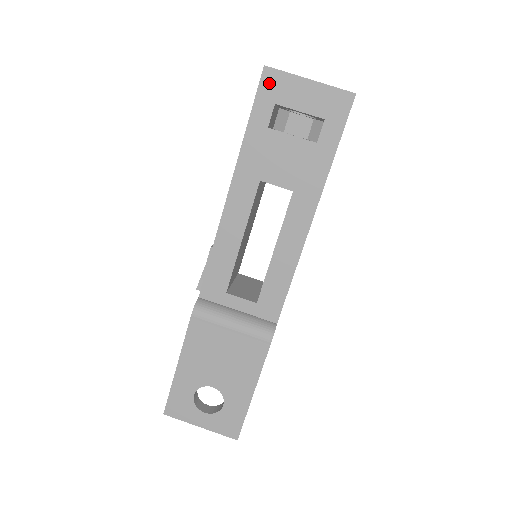
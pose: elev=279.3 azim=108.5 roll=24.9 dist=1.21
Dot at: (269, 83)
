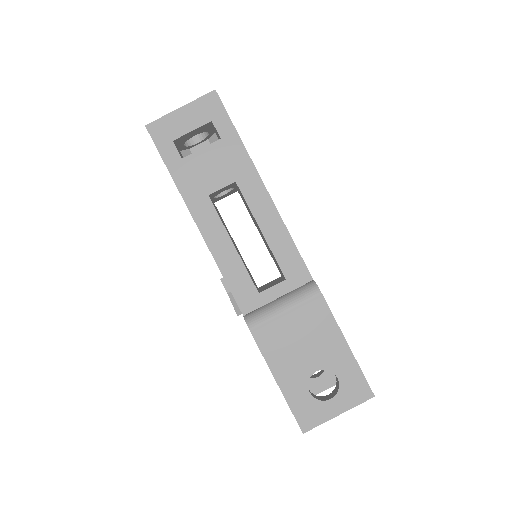
Dot at: (158, 133)
